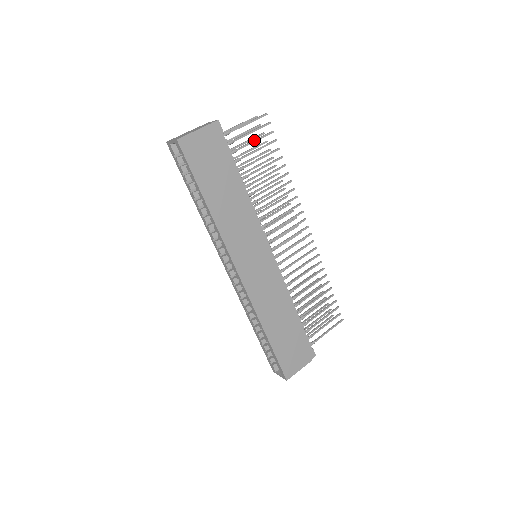
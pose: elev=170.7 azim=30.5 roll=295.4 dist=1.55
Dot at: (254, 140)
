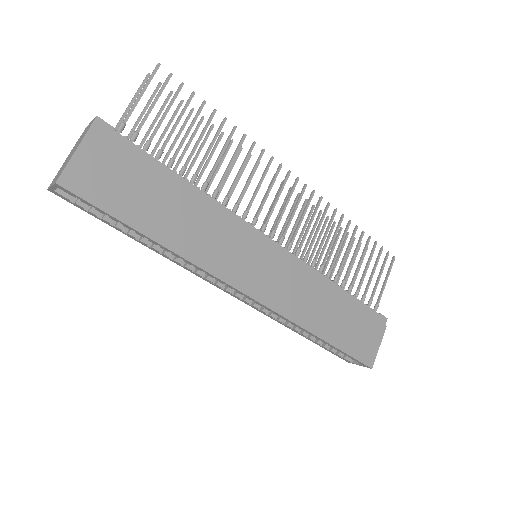
Dot at: (164, 112)
